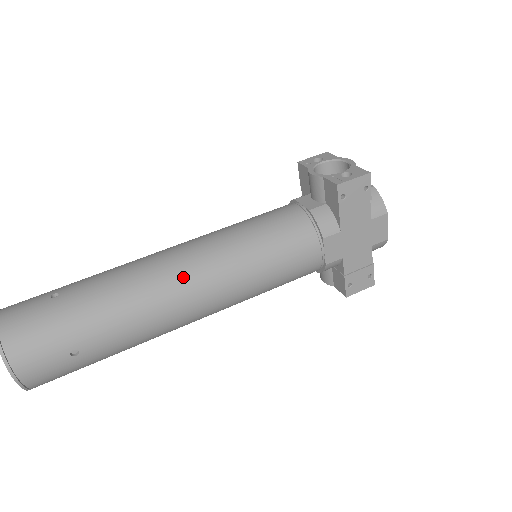
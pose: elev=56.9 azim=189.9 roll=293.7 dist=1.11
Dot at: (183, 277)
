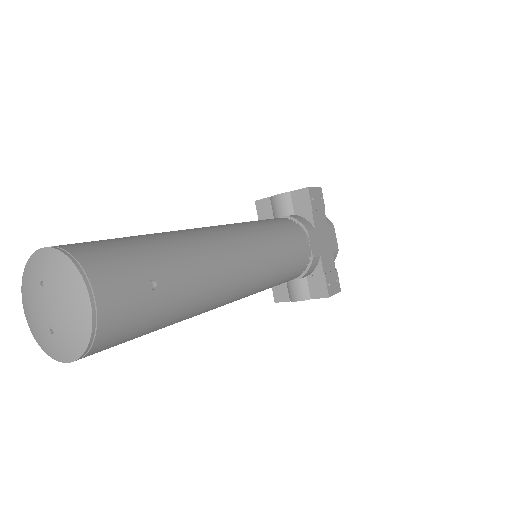
Dot at: (227, 235)
